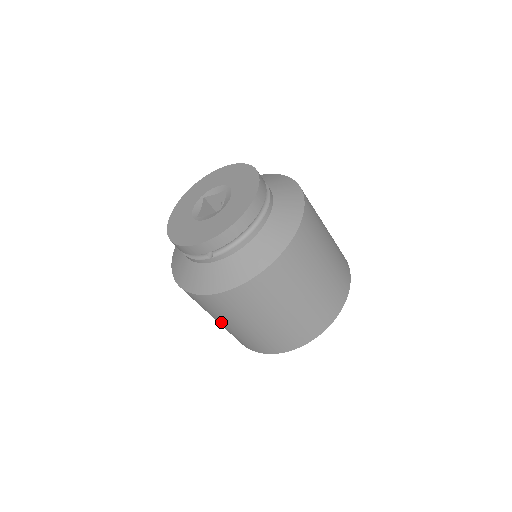
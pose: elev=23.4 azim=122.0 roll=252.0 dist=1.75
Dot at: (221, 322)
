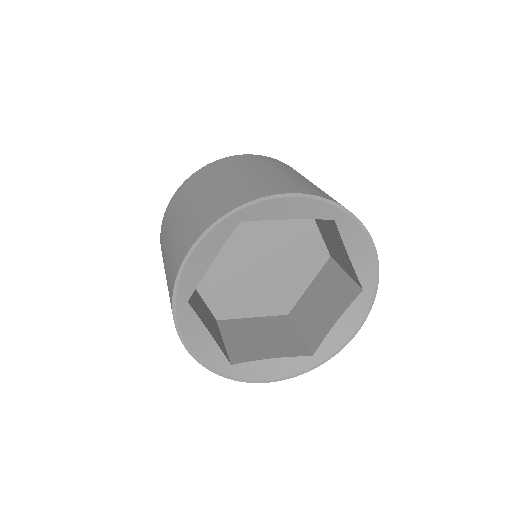
Dot at: (165, 261)
